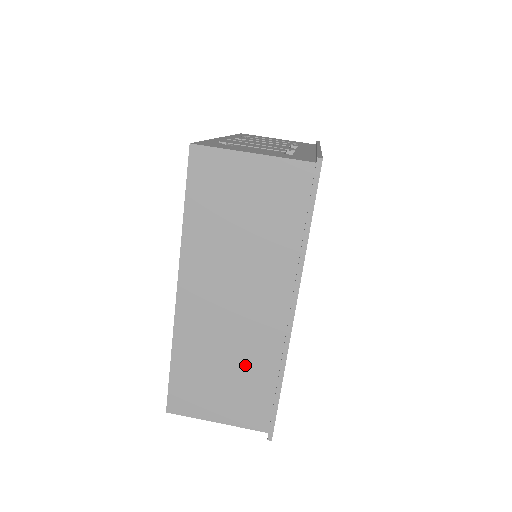
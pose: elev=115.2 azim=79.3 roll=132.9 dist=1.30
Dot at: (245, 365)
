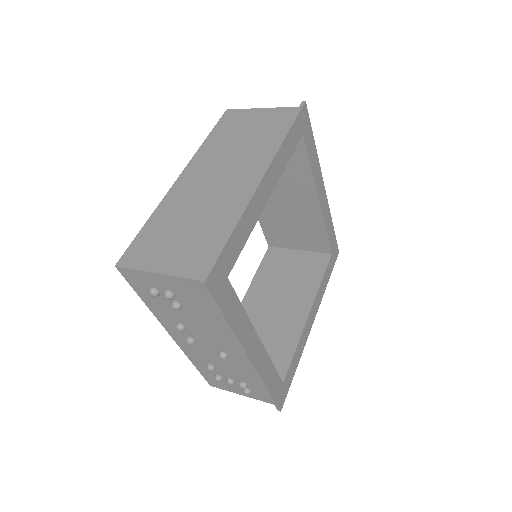
Dot at: (208, 220)
